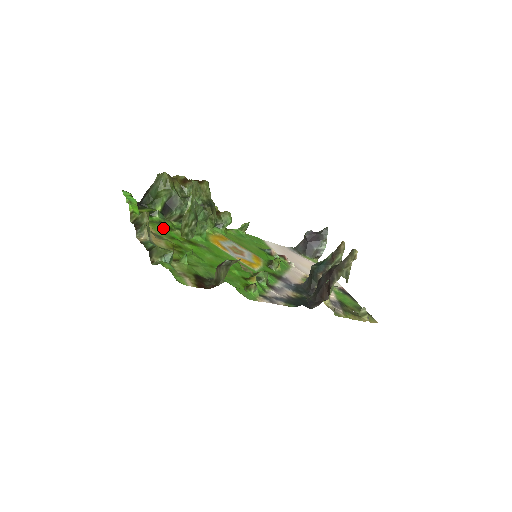
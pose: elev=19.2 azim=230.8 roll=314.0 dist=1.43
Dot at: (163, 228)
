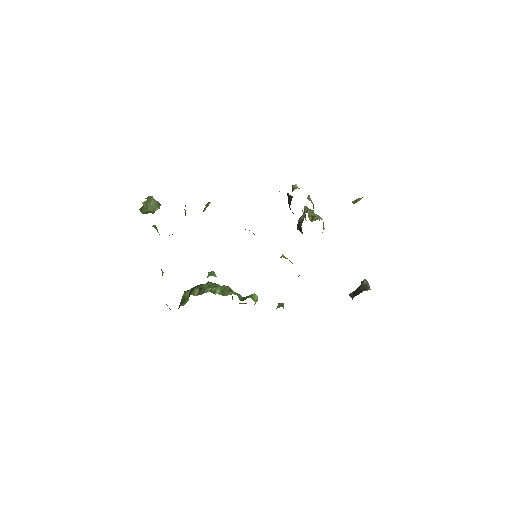
Dot at: occluded
